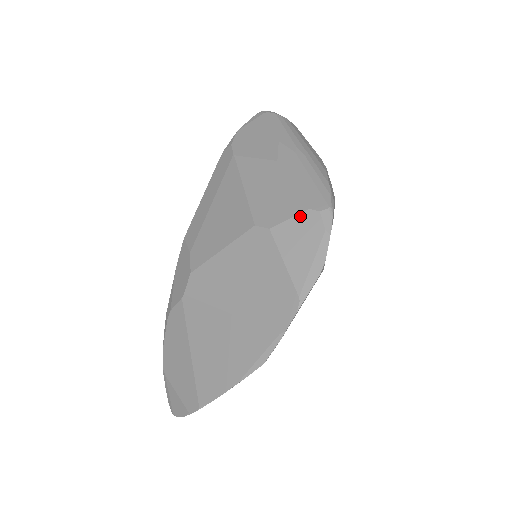
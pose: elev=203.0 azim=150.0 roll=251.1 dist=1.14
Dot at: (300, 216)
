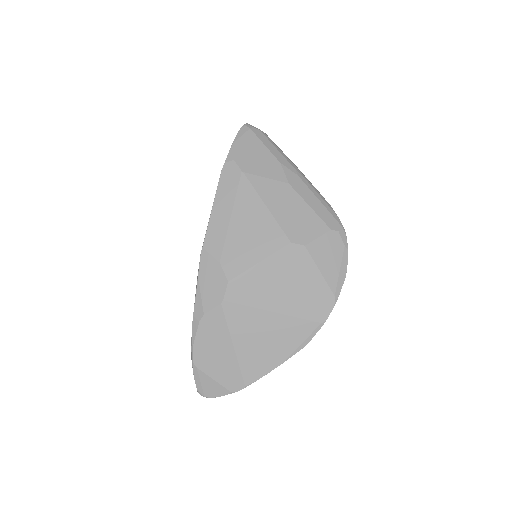
Dot at: (326, 235)
